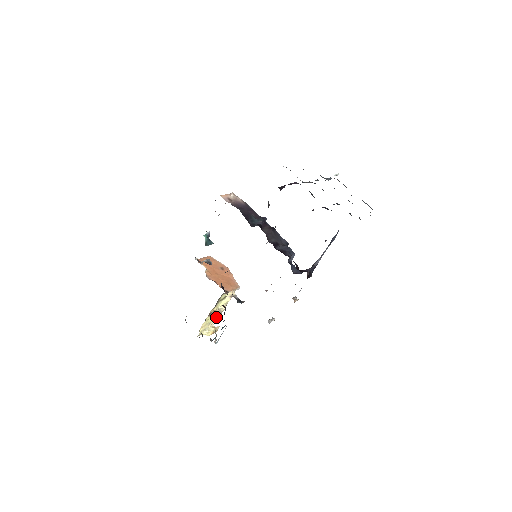
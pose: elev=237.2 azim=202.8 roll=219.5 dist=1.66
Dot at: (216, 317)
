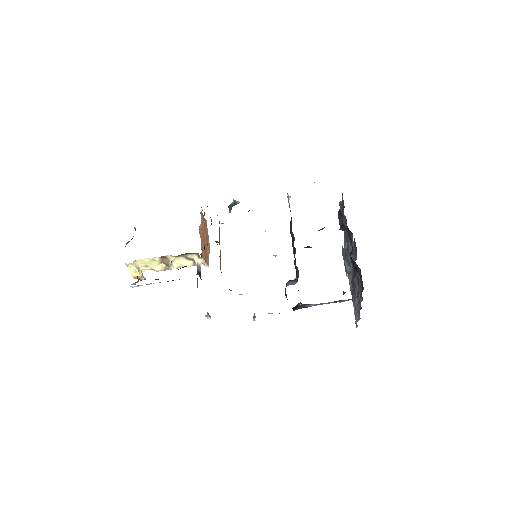
Dot at: (158, 267)
